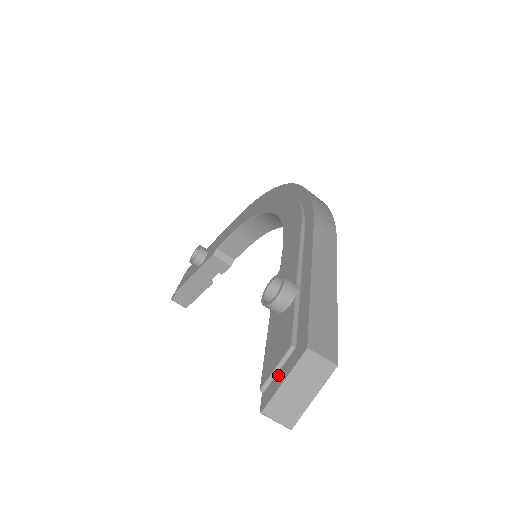
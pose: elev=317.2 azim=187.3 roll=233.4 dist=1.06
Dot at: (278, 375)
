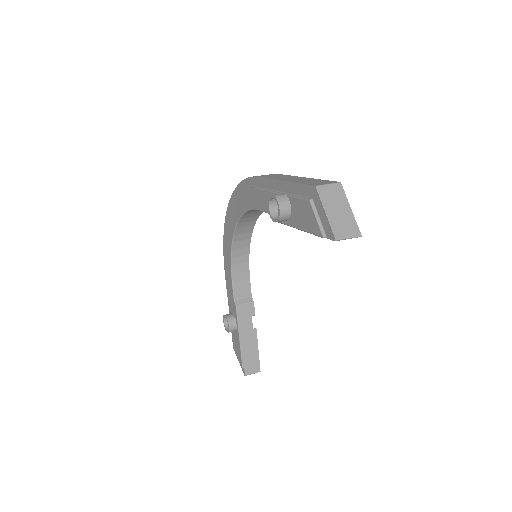
Dot at: (321, 219)
